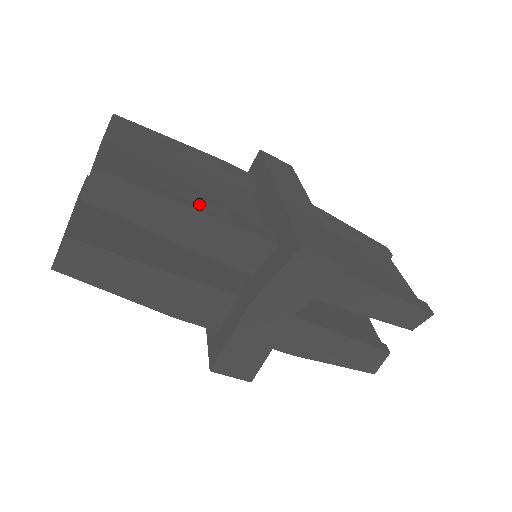
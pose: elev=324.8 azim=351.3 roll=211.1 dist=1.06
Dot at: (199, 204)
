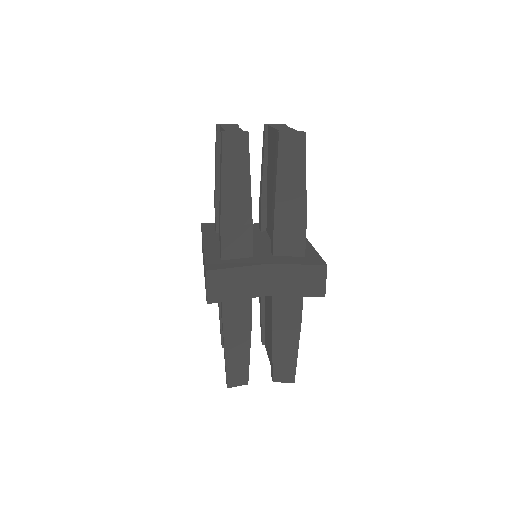
Dot at: occluded
